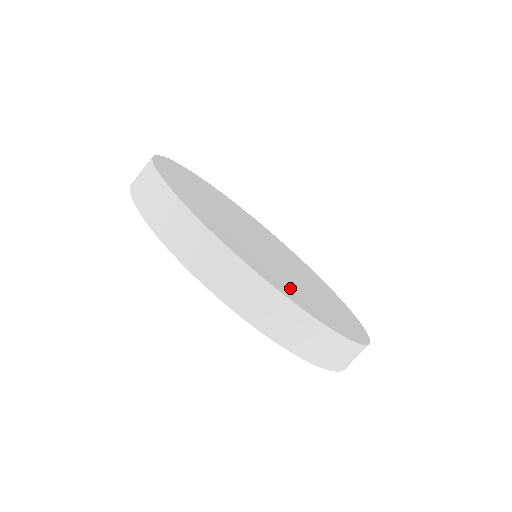
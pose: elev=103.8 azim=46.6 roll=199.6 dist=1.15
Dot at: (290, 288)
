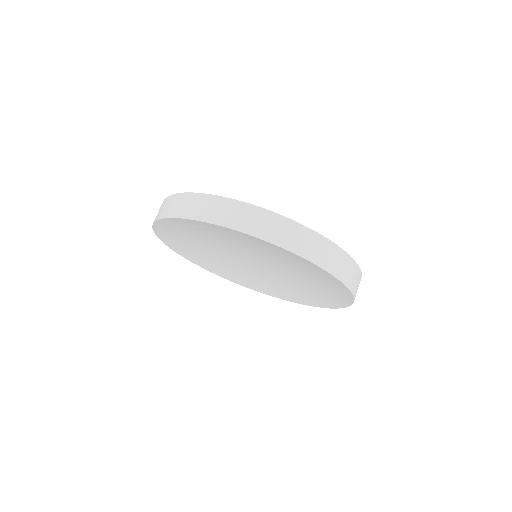
Dot at: occluded
